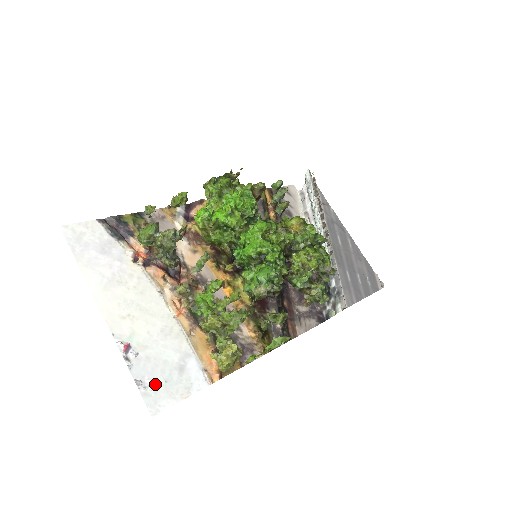
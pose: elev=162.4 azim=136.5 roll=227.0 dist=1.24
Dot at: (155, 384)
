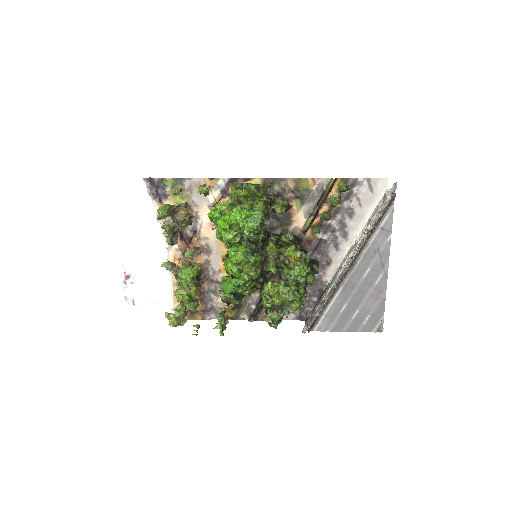
Dot at: (136, 303)
